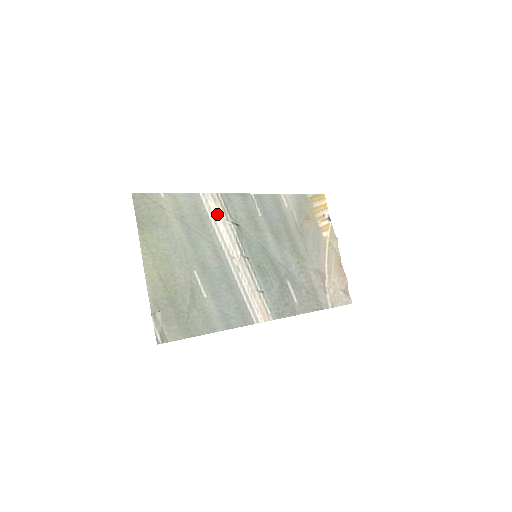
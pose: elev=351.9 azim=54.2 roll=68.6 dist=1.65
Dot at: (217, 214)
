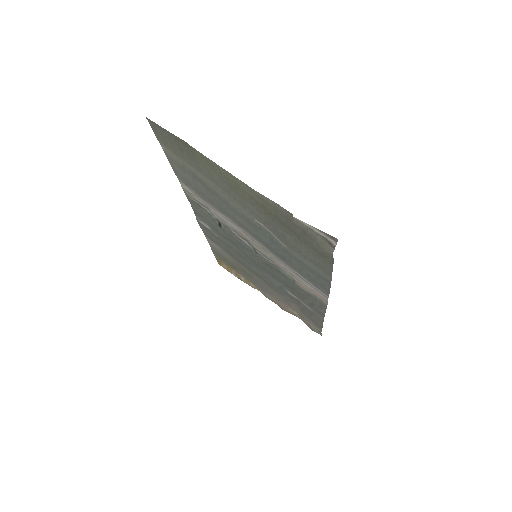
Dot at: (204, 203)
